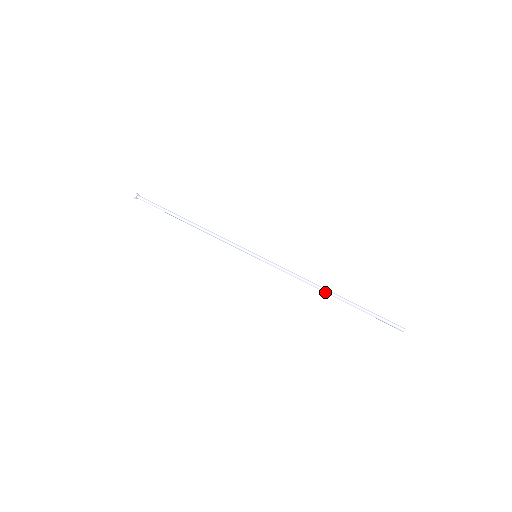
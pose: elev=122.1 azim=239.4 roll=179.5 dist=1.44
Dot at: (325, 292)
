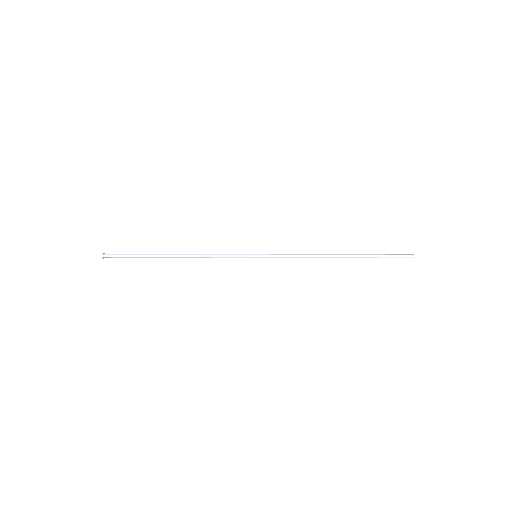
Dot at: occluded
